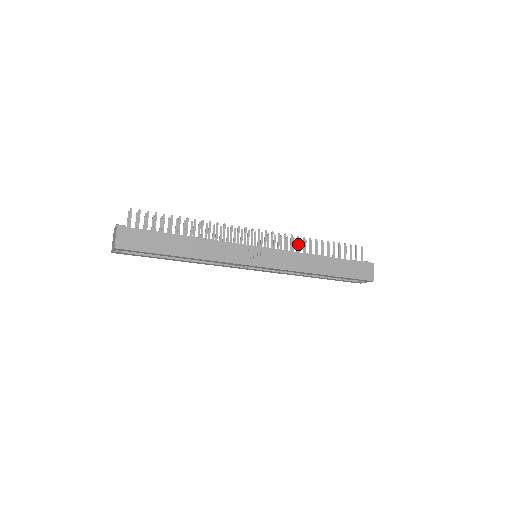
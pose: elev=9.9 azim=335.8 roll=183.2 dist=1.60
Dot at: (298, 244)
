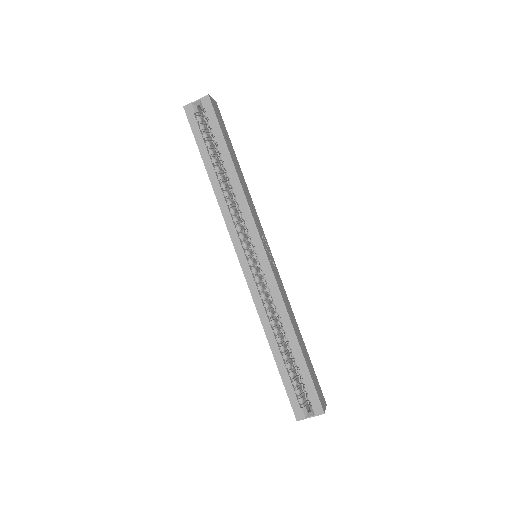
Dot at: occluded
